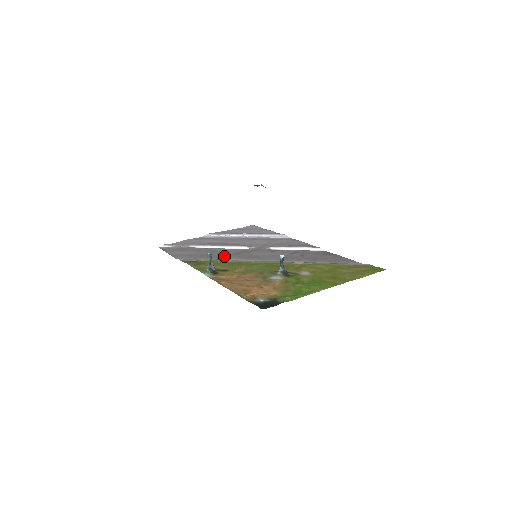
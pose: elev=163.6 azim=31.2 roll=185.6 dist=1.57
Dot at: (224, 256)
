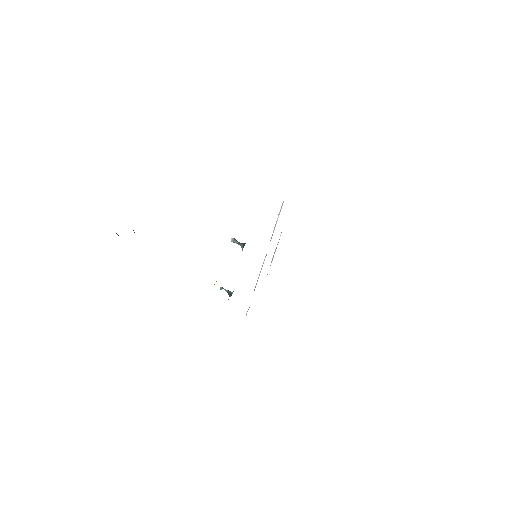
Dot at: occluded
